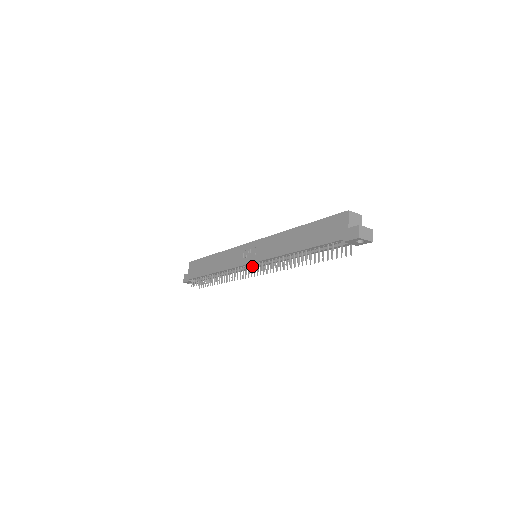
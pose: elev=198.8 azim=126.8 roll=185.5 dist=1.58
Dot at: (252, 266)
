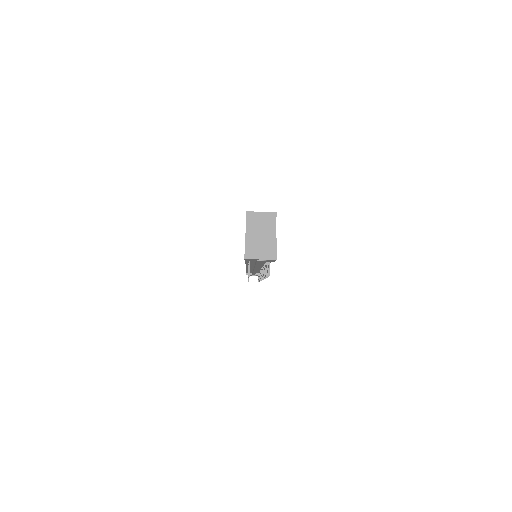
Dot at: occluded
